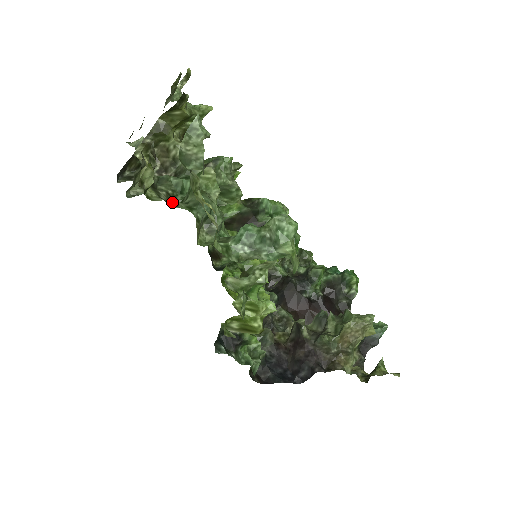
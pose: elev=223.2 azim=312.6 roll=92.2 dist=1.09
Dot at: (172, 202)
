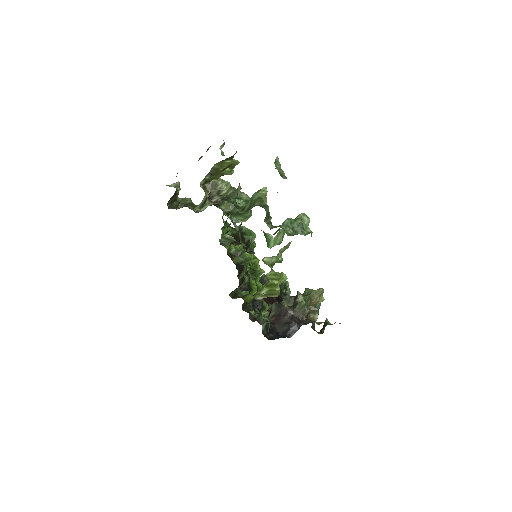
Dot at: (238, 210)
